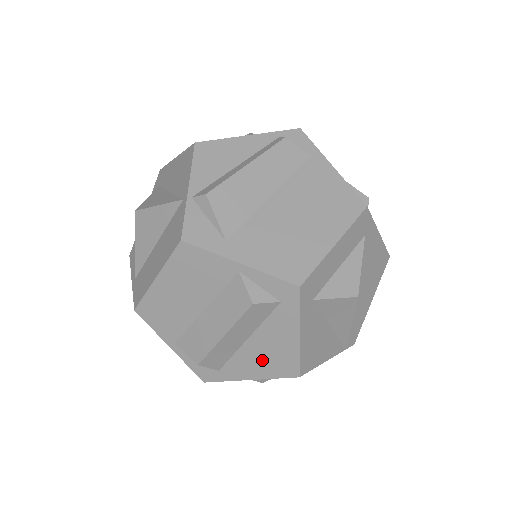
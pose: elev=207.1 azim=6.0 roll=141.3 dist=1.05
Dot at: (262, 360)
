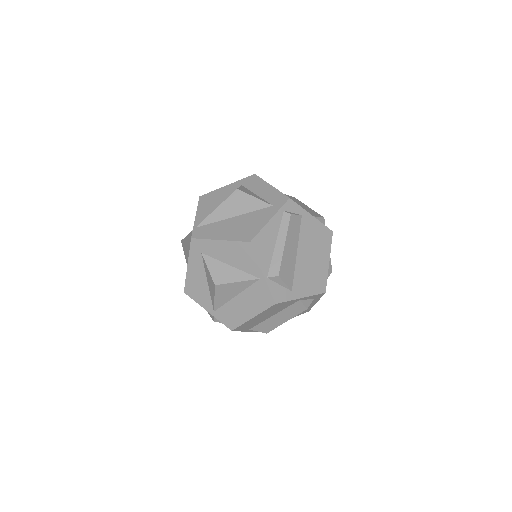
Dot at: occluded
